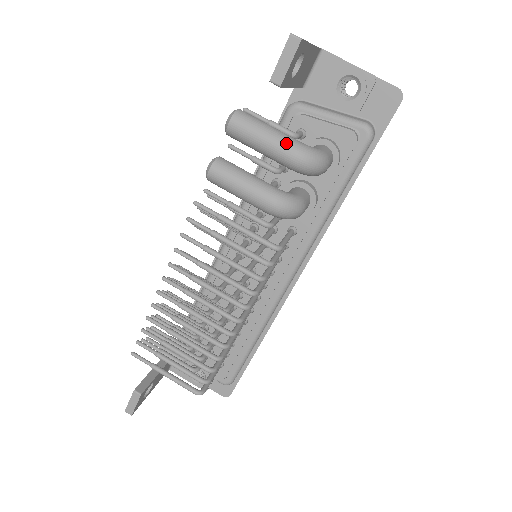
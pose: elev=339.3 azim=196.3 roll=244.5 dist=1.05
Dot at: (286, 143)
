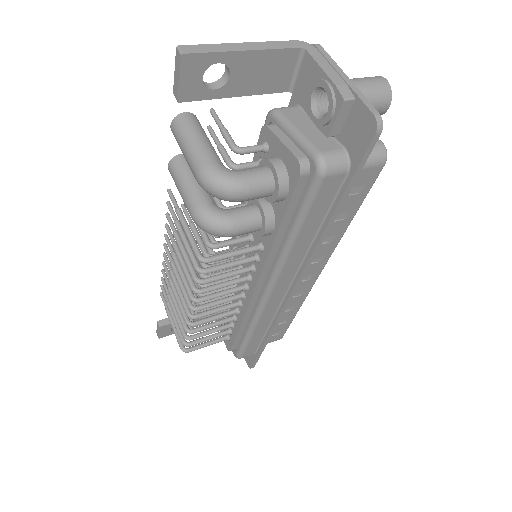
Dot at: (196, 160)
